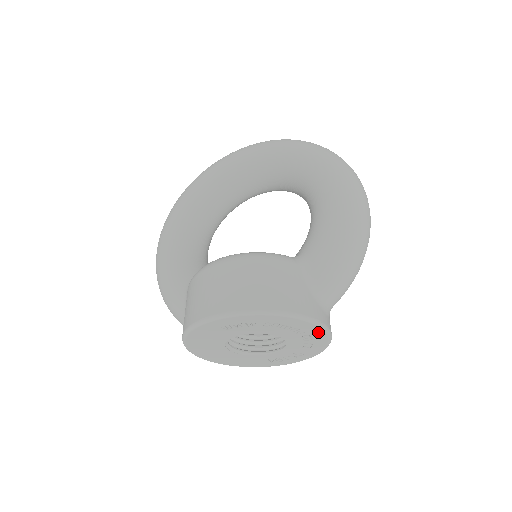
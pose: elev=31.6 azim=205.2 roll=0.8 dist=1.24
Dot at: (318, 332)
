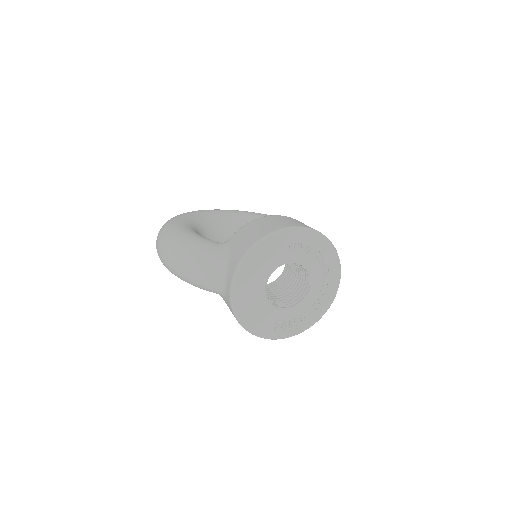
Dot at: (335, 283)
